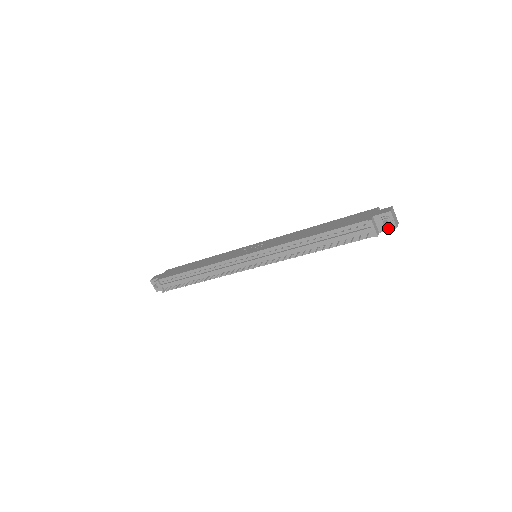
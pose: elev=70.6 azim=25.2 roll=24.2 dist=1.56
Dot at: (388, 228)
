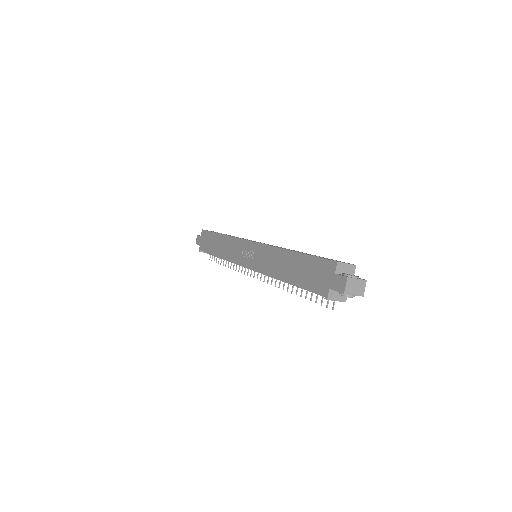
Dot at: occluded
